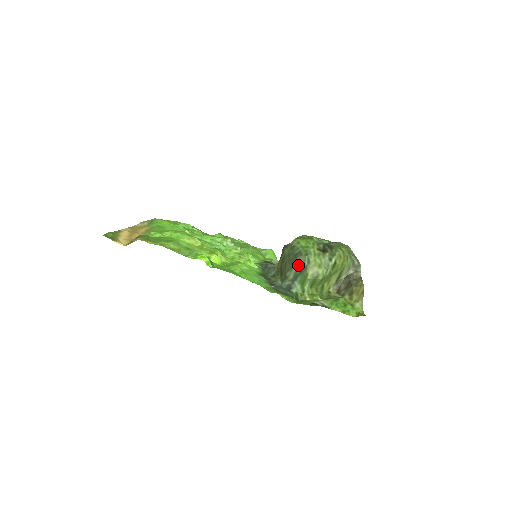
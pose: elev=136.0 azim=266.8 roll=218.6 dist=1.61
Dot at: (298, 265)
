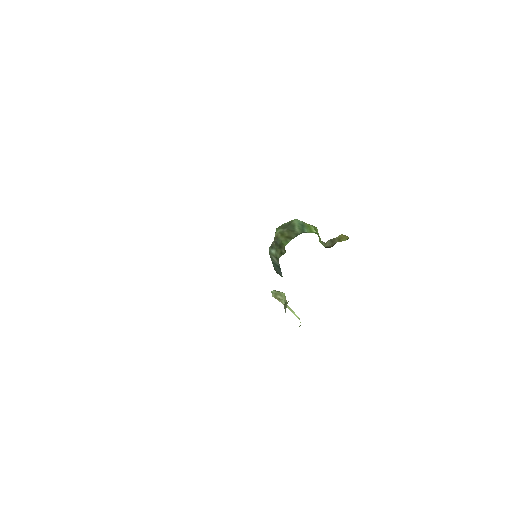
Dot at: (297, 225)
